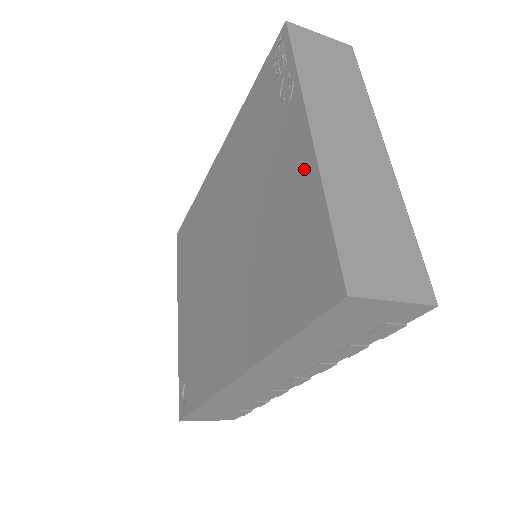
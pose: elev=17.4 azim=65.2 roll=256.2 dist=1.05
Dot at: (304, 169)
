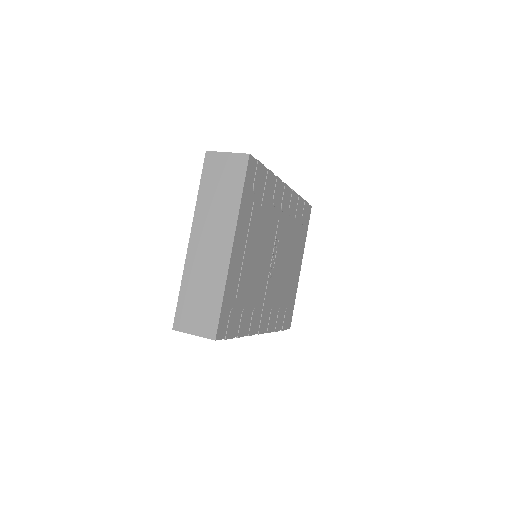
Dot at: occluded
